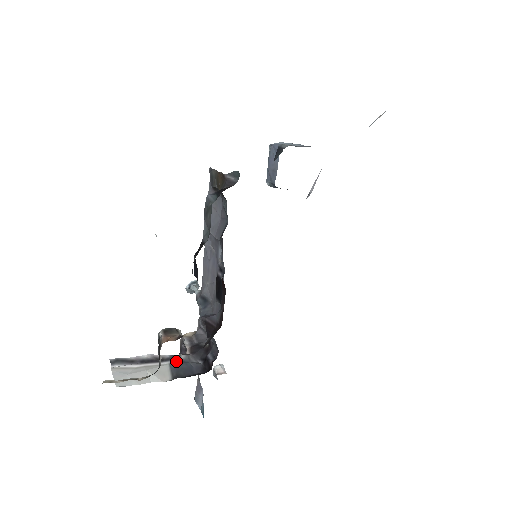
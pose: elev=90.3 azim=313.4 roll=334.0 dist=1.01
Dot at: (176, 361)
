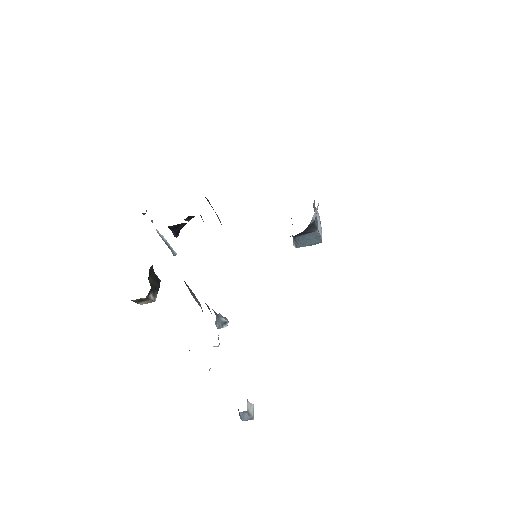
Dot at: occluded
